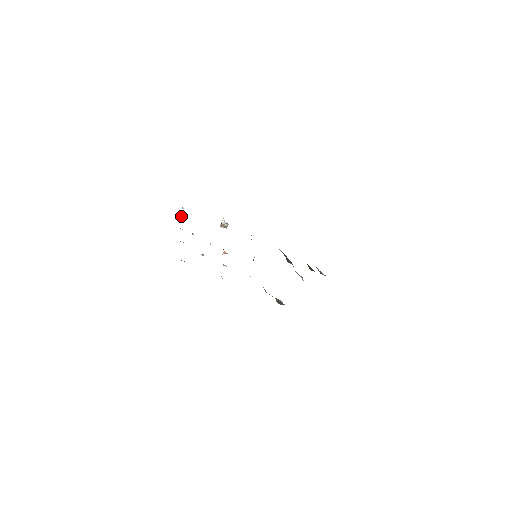
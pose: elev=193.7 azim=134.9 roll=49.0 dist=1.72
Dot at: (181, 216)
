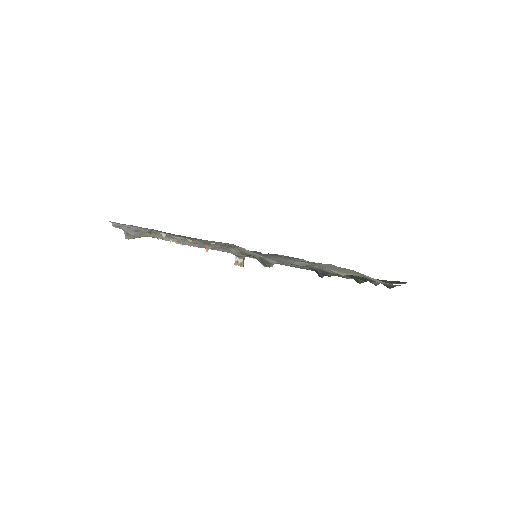
Dot at: (170, 242)
